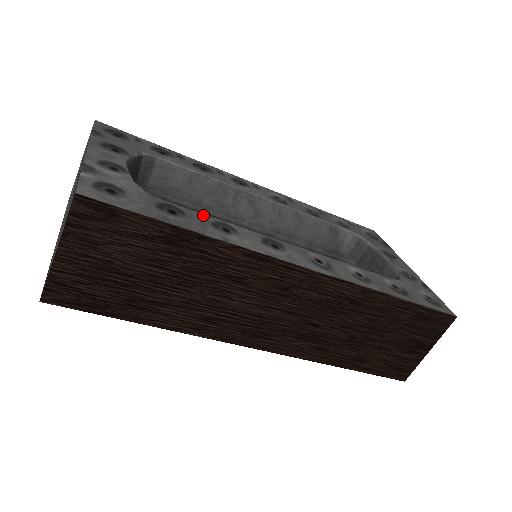
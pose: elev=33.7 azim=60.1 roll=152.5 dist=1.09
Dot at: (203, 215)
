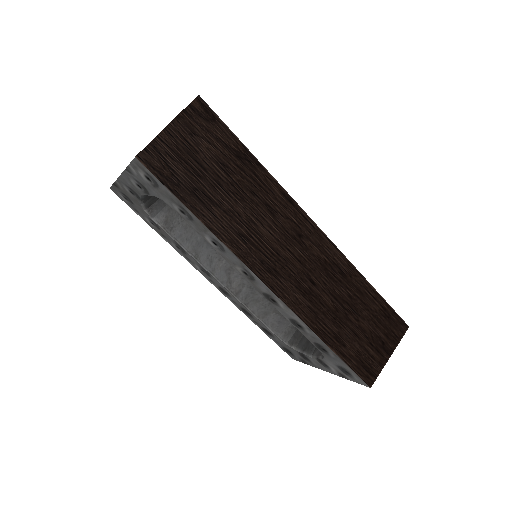
Dot at: occluded
